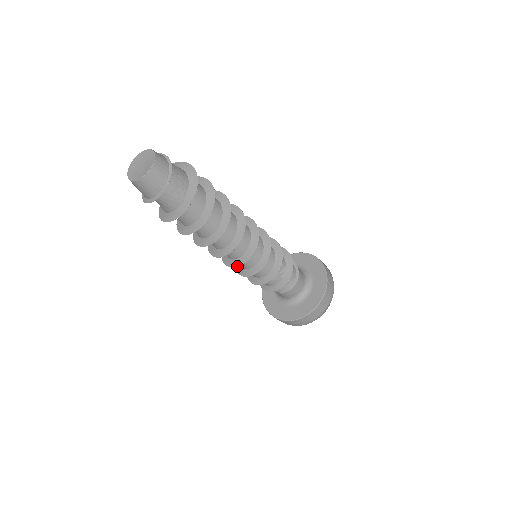
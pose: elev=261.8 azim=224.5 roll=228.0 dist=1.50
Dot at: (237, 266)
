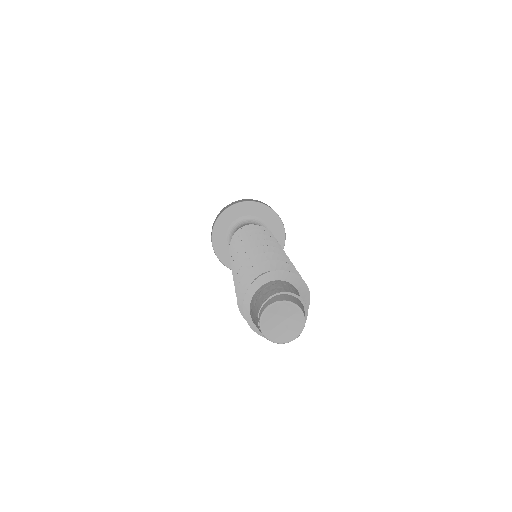
Dot at: occluded
